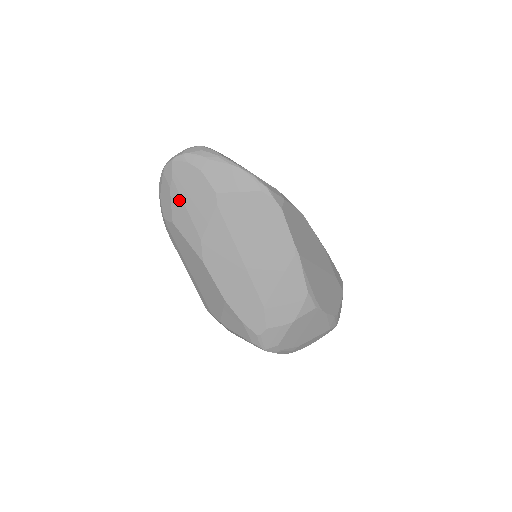
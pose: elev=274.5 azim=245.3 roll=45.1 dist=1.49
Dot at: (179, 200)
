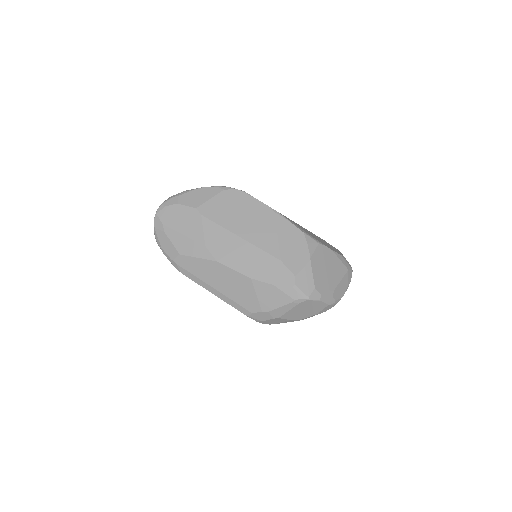
Dot at: (175, 234)
